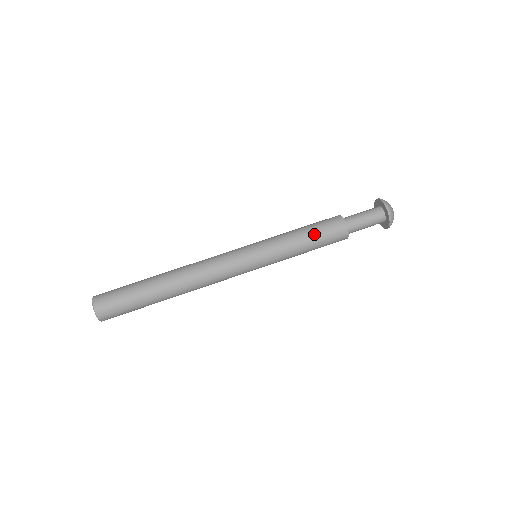
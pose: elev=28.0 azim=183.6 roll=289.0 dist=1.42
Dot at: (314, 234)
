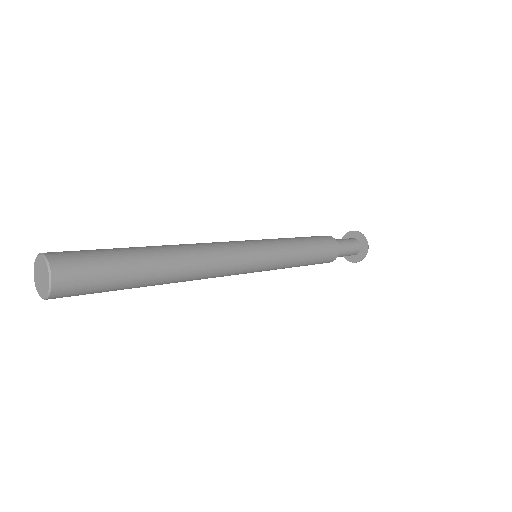
Dot at: (312, 241)
